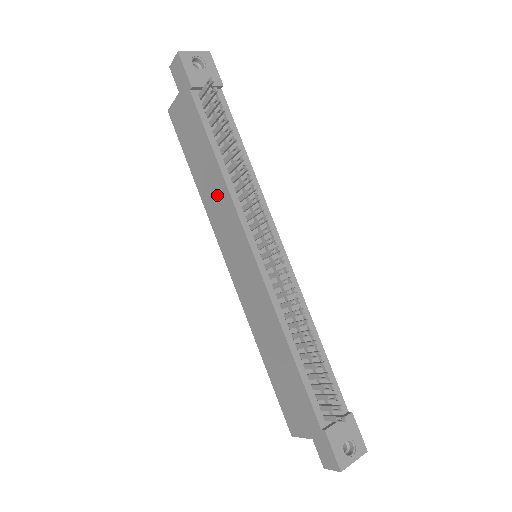
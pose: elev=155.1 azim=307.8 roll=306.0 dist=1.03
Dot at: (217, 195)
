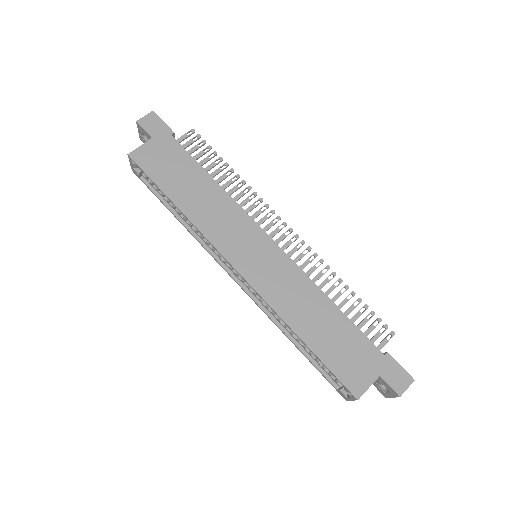
Dot at: (215, 206)
